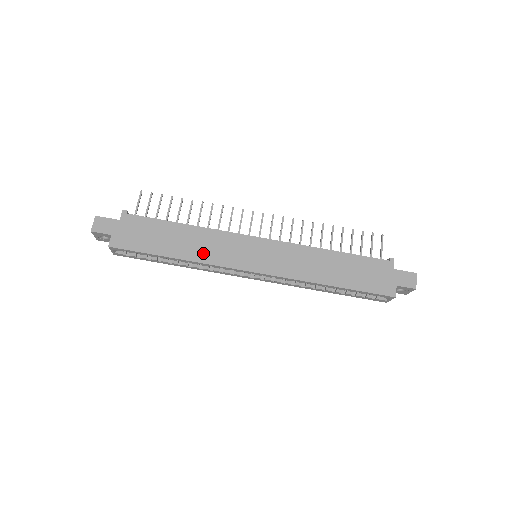
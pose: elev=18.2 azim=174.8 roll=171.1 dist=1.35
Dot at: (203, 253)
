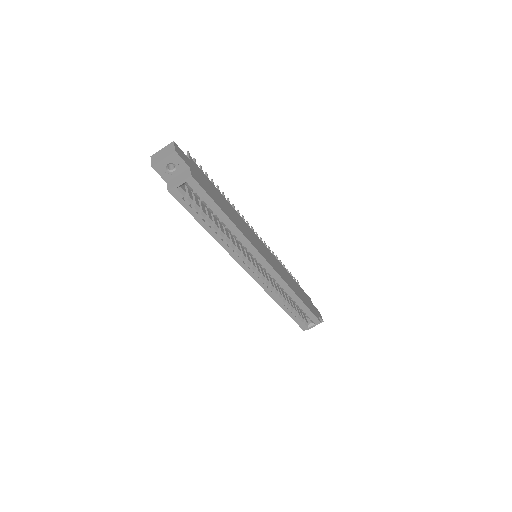
Dot at: (243, 229)
